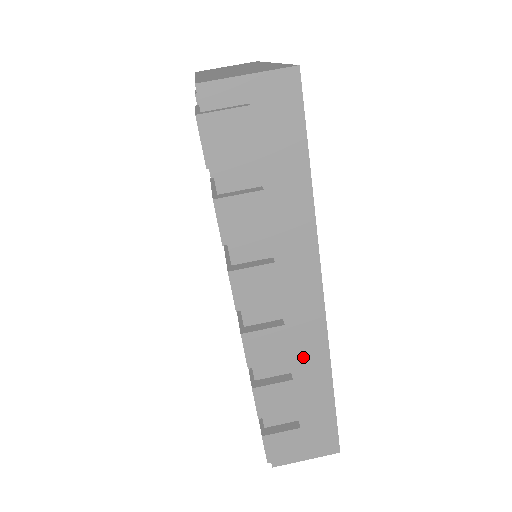
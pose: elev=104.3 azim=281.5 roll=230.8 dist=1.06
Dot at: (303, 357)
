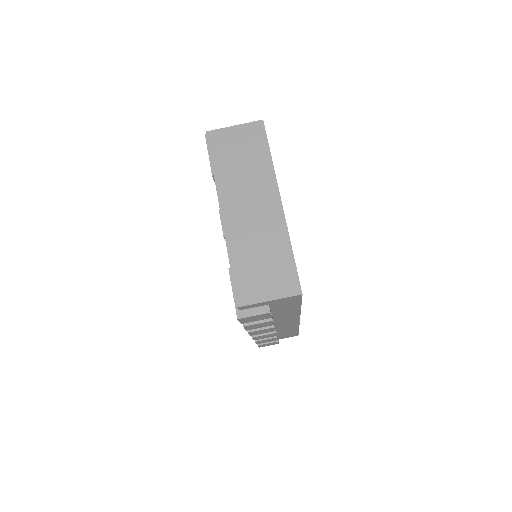
Dot at: (284, 329)
